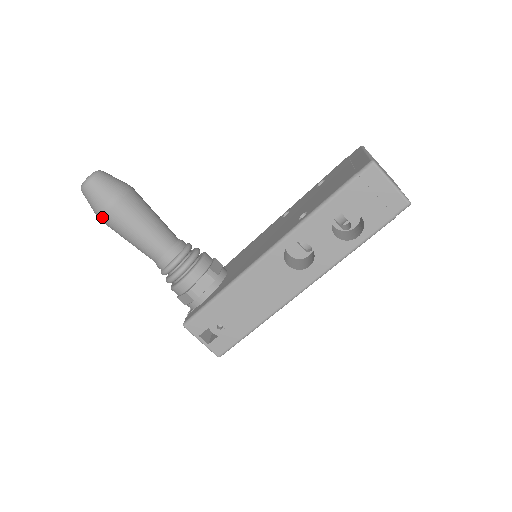
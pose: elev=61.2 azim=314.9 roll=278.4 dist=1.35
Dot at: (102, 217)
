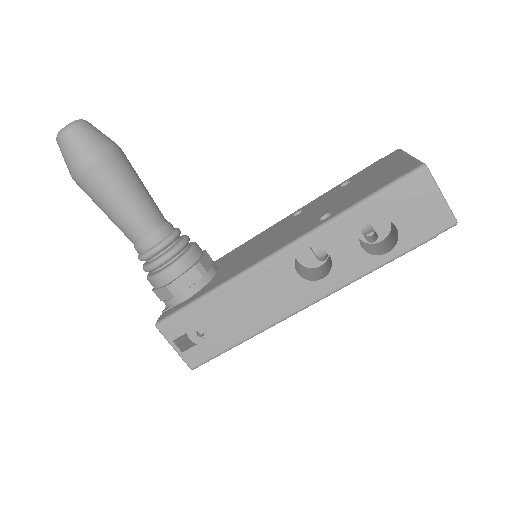
Dot at: (77, 177)
